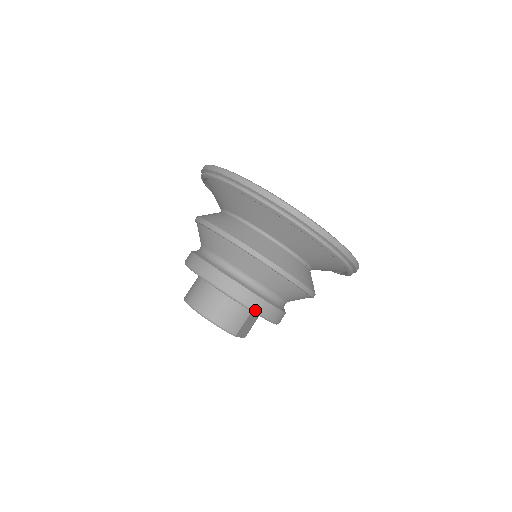
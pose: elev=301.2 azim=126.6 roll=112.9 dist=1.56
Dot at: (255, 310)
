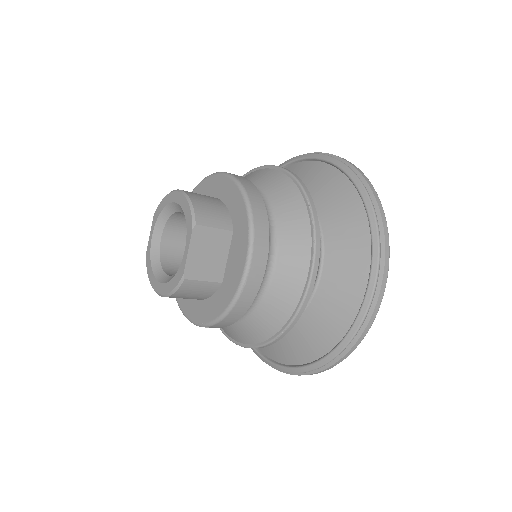
Dot at: (250, 201)
